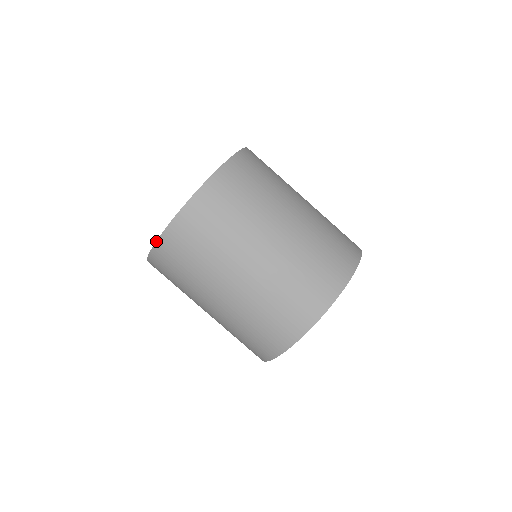
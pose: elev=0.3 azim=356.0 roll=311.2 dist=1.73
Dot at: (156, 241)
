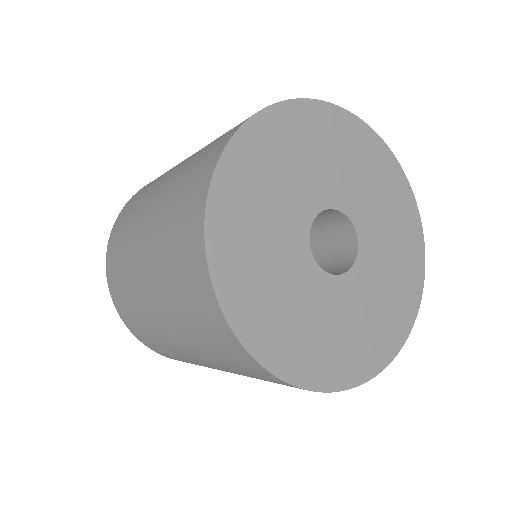
Dot at: (111, 297)
